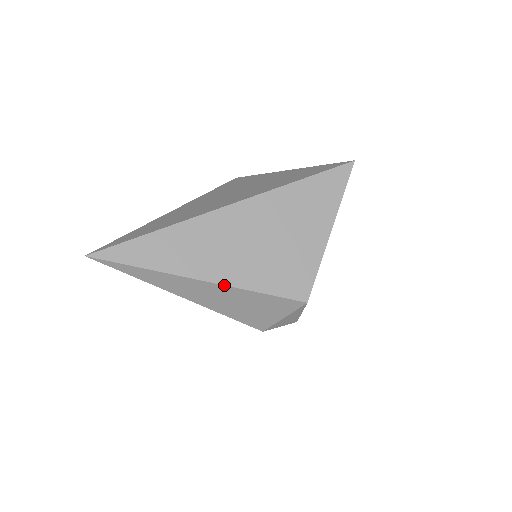
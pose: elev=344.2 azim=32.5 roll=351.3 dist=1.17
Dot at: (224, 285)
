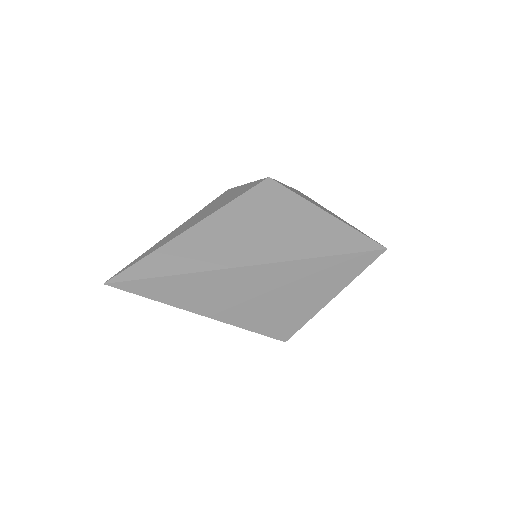
Dot at: (224, 322)
